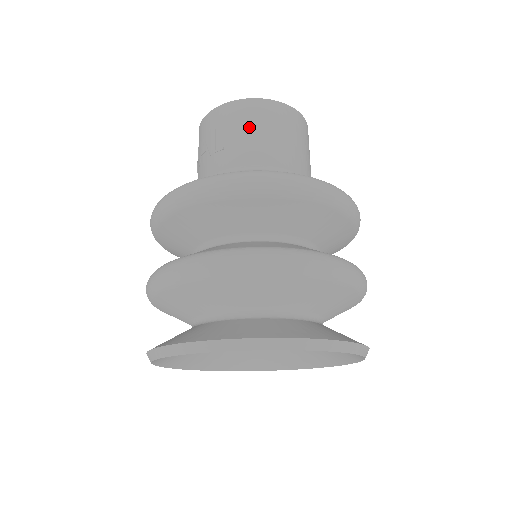
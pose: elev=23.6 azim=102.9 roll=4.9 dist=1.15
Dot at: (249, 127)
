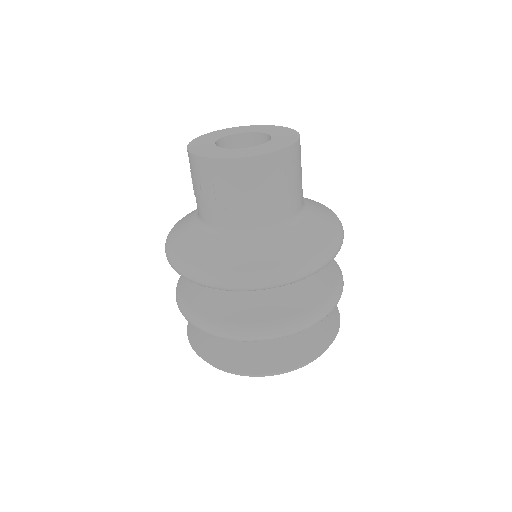
Dot at: (248, 190)
